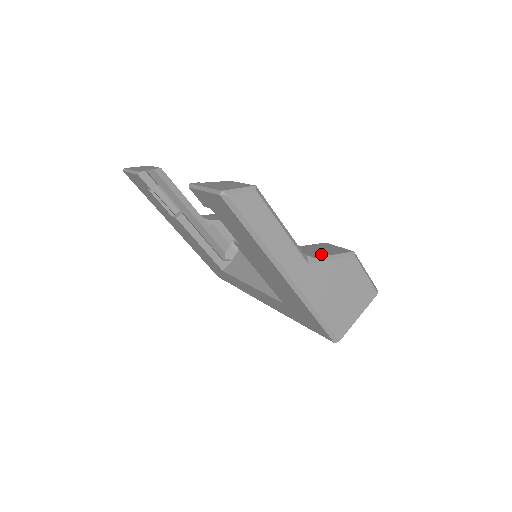
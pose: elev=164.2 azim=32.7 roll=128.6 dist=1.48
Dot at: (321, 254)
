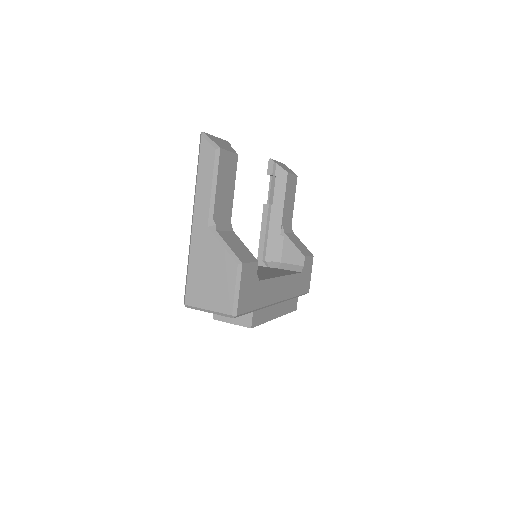
Dot at: (226, 239)
